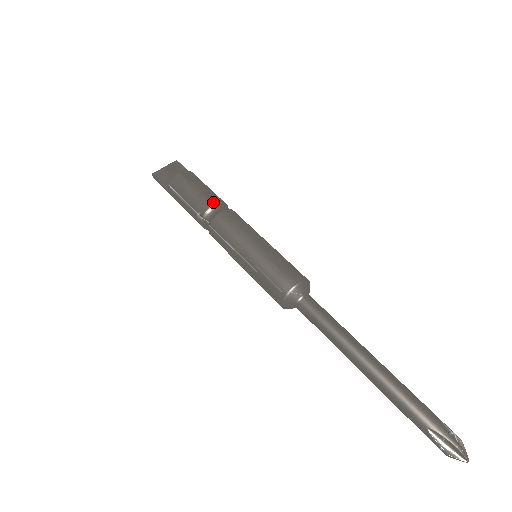
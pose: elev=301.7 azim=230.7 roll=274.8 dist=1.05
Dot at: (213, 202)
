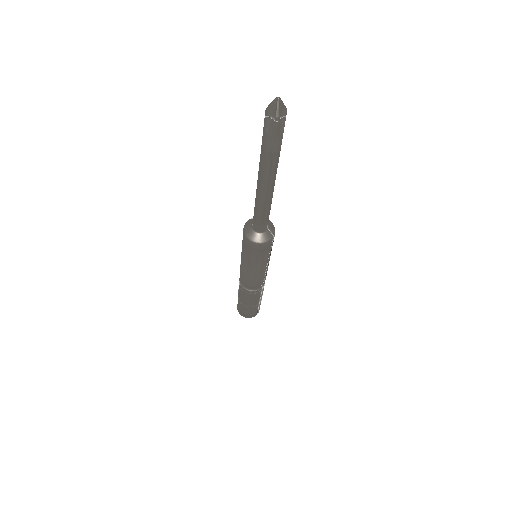
Dot at: occluded
